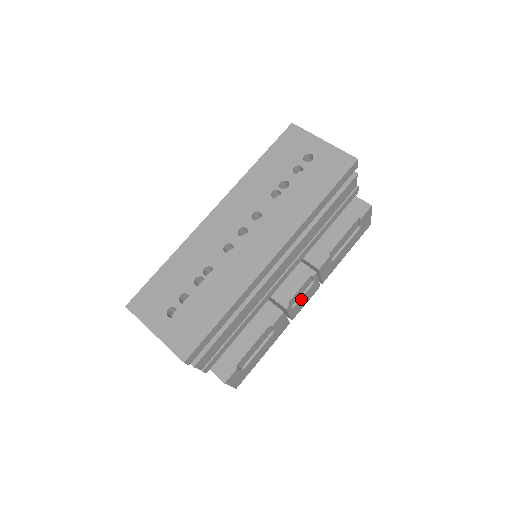
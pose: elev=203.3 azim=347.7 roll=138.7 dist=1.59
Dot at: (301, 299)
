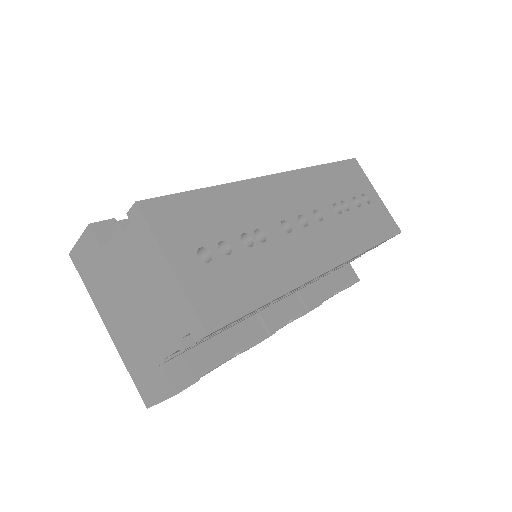
Dot at: occluded
